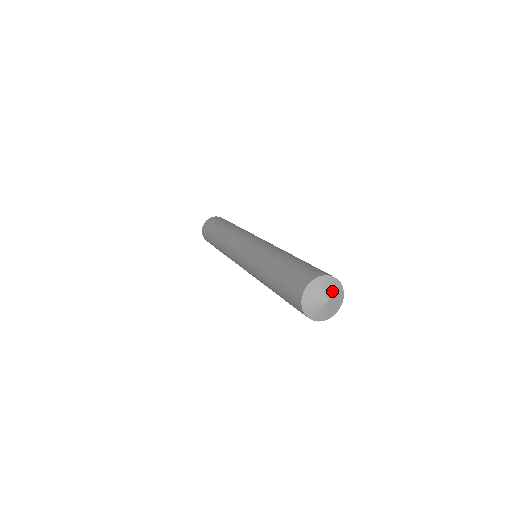
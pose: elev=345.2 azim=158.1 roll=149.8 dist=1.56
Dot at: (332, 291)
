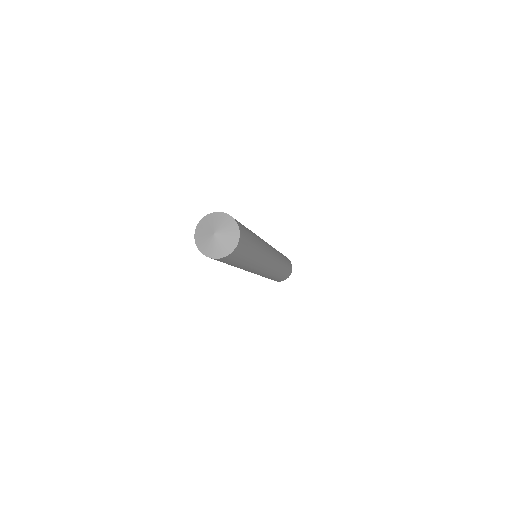
Dot at: (215, 224)
